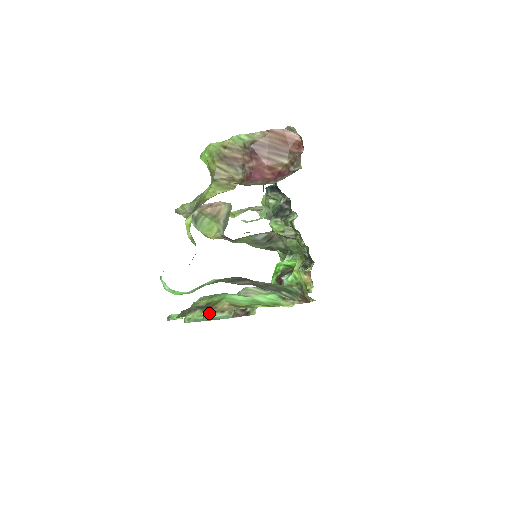
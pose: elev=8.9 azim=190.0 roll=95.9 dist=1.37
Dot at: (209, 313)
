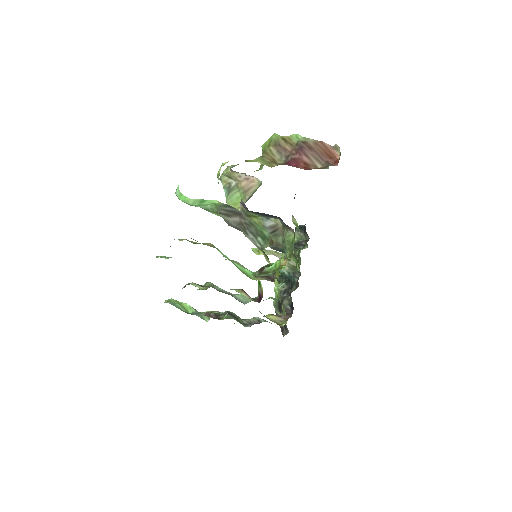
Dot at: occluded
